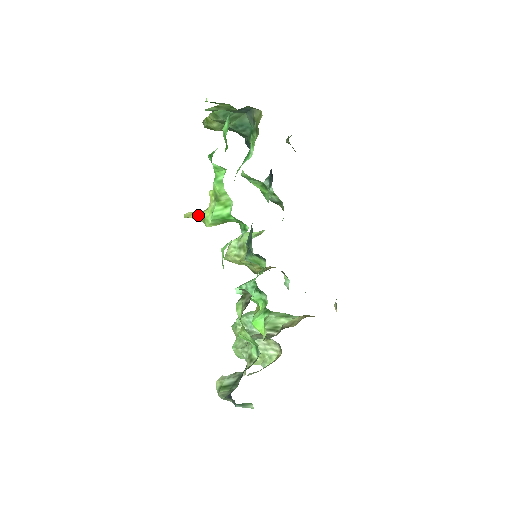
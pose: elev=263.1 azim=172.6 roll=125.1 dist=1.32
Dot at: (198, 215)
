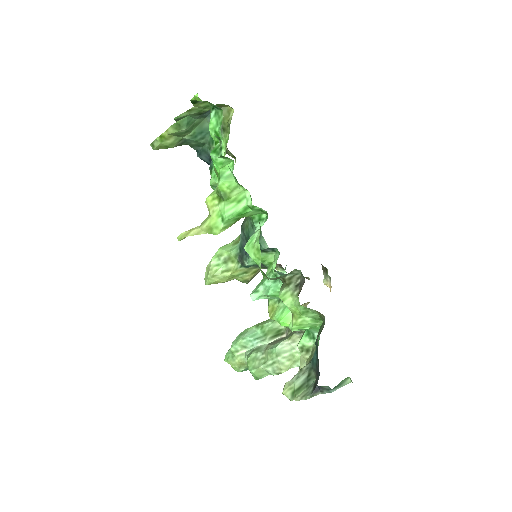
Dot at: (199, 229)
